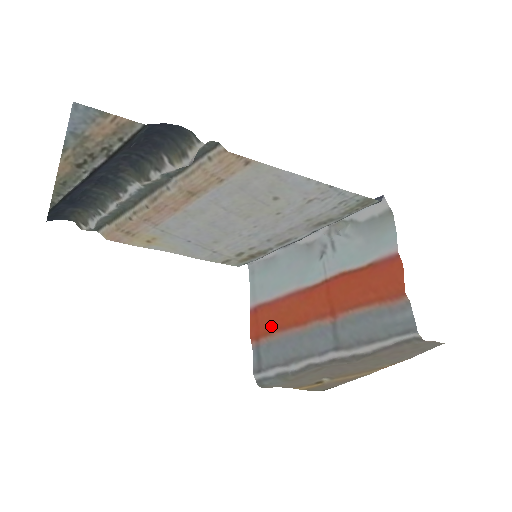
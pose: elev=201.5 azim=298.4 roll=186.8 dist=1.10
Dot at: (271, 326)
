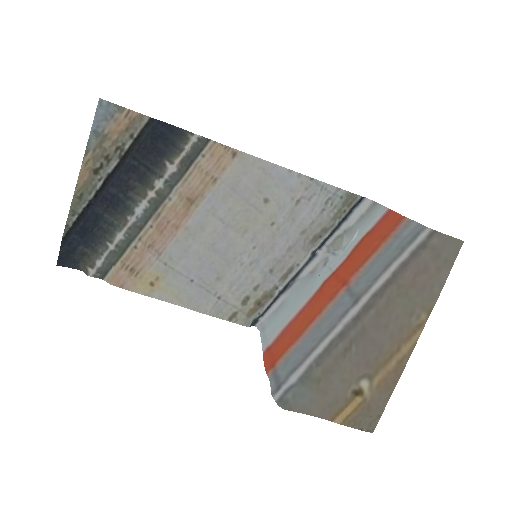
Dot at: (286, 346)
